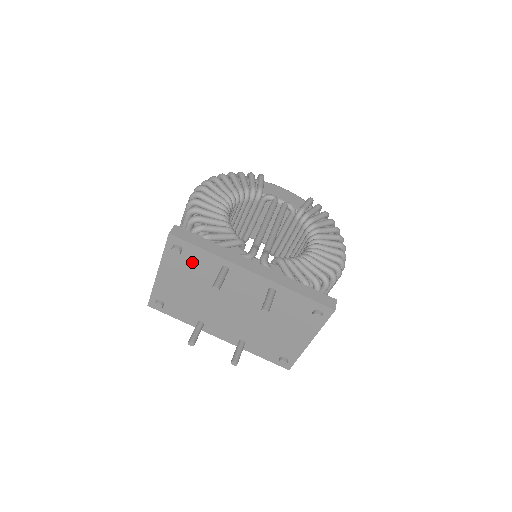
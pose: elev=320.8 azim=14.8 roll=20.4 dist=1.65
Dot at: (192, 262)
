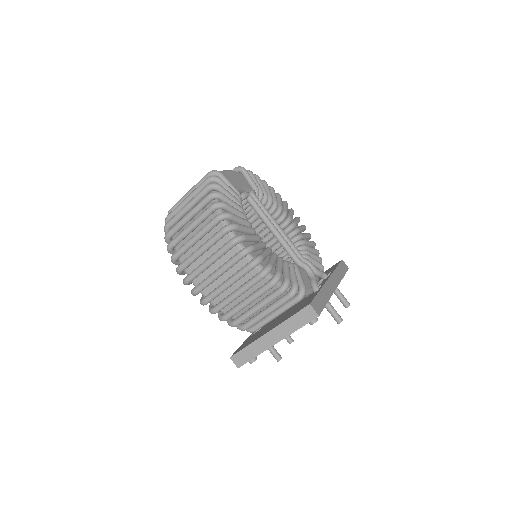
Dot at: occluded
